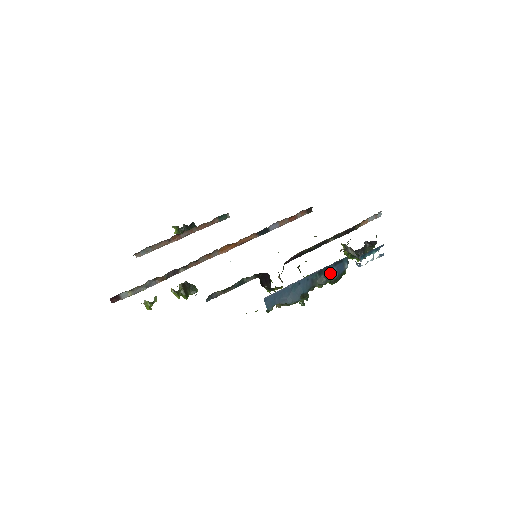
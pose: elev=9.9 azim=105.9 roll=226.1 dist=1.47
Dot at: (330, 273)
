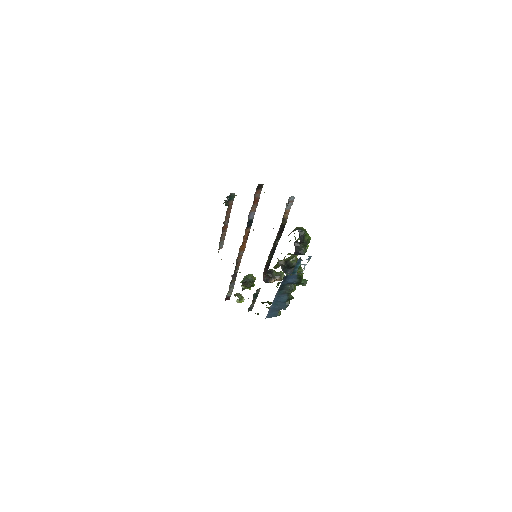
Dot at: (289, 283)
